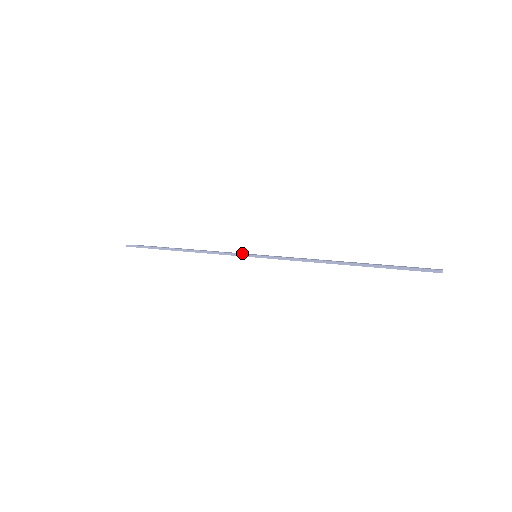
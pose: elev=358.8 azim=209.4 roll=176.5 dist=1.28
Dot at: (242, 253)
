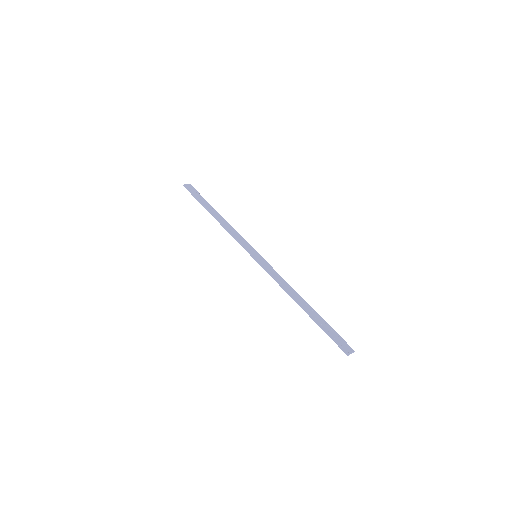
Dot at: (250, 246)
